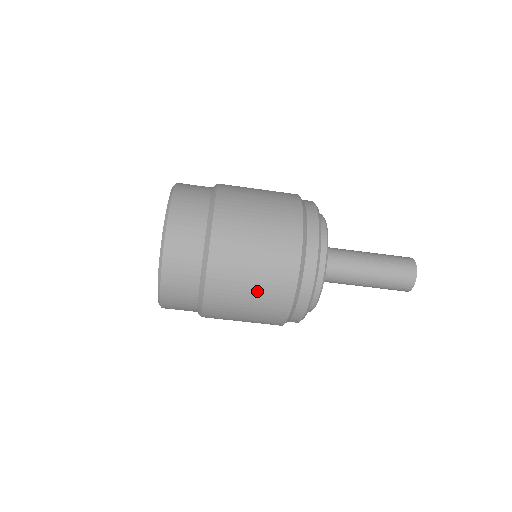
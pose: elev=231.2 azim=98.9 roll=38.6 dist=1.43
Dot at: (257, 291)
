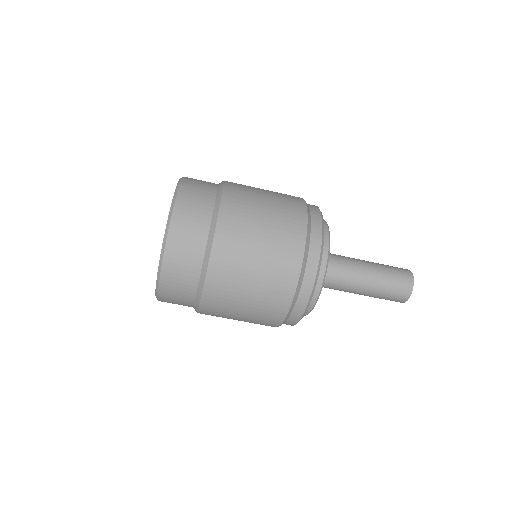
Dot at: (247, 316)
